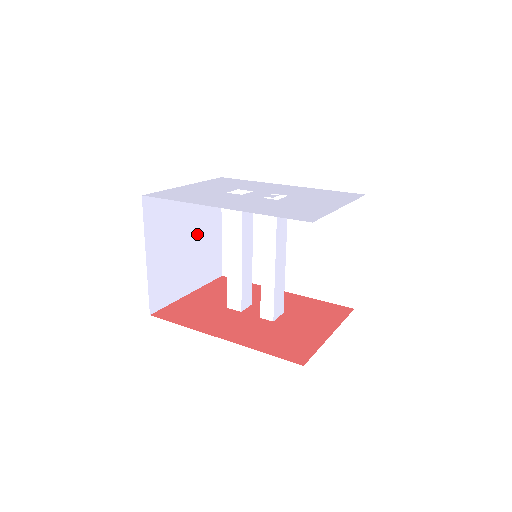
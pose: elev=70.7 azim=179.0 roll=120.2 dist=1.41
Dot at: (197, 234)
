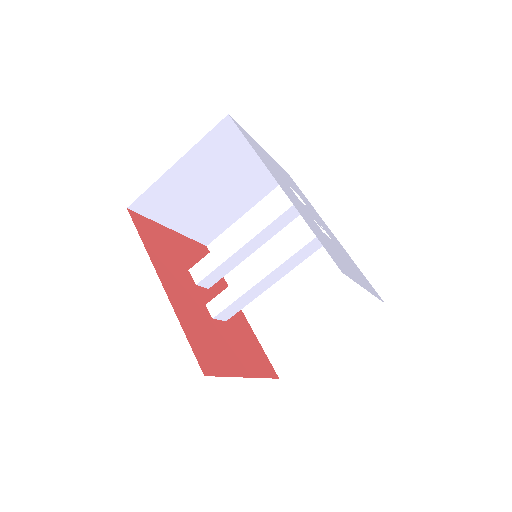
Dot at: (228, 194)
